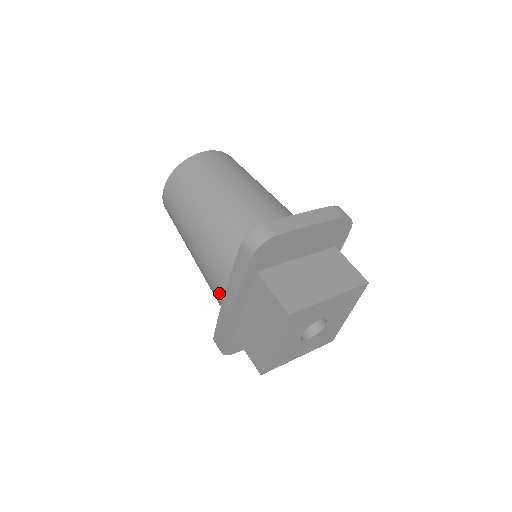
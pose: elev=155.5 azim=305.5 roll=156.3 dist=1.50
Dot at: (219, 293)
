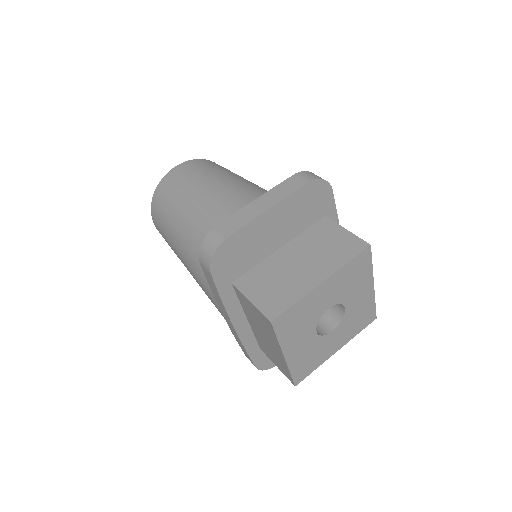
Dot at: occluded
